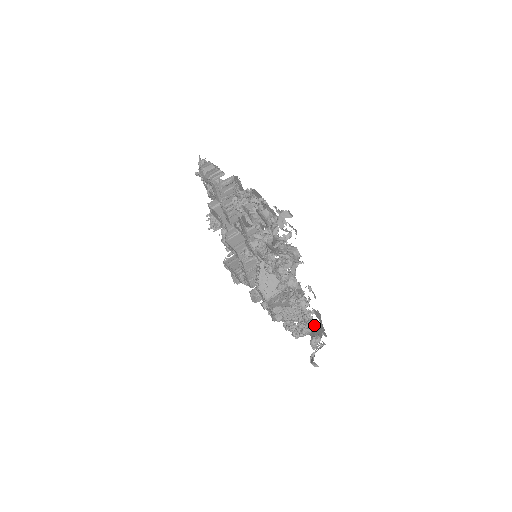
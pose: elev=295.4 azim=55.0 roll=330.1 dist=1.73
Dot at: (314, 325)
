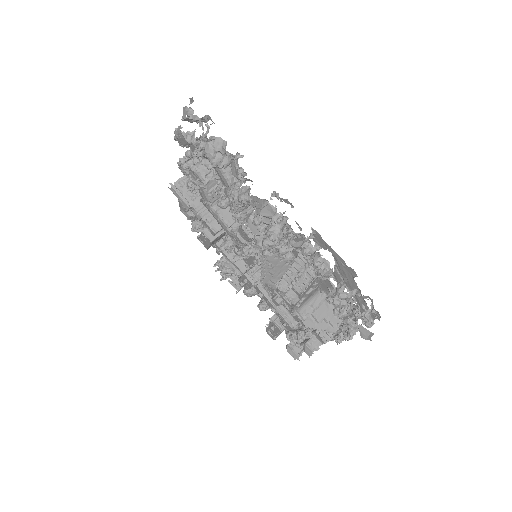
Dot at: (328, 264)
